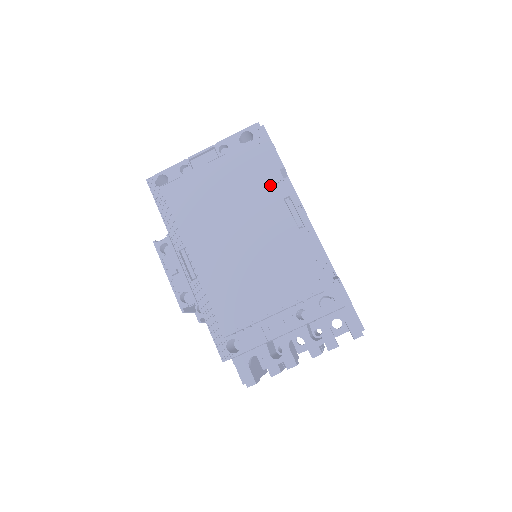
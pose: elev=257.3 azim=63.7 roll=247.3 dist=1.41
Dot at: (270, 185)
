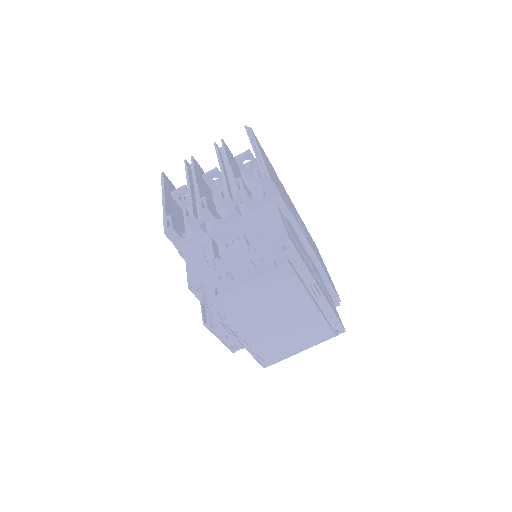
Dot at: (303, 288)
